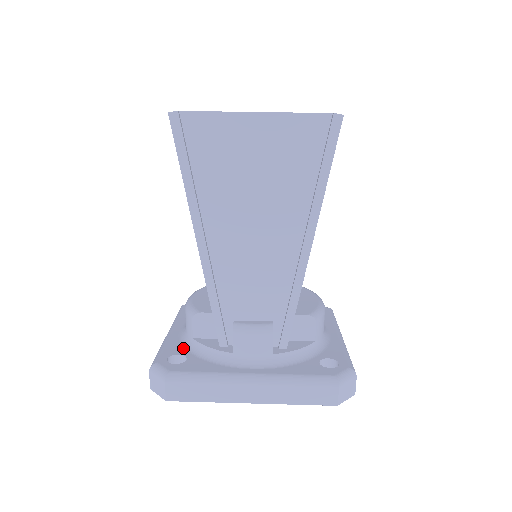
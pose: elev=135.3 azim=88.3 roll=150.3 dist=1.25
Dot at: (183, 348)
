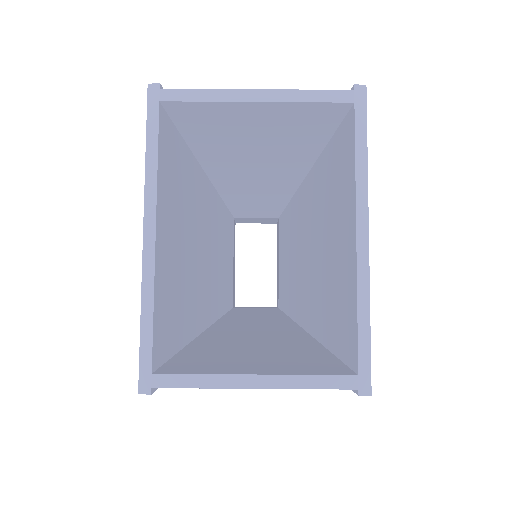
Dot at: occluded
